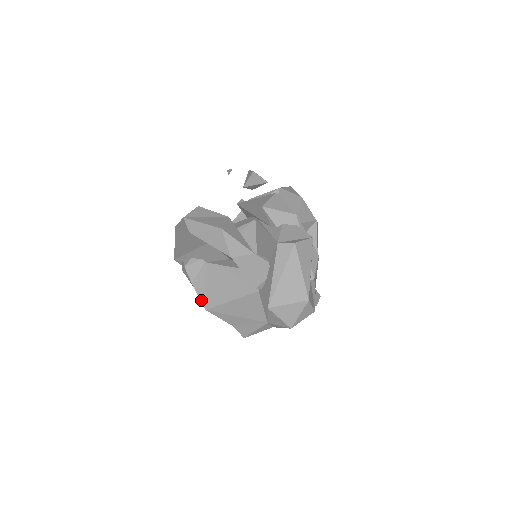
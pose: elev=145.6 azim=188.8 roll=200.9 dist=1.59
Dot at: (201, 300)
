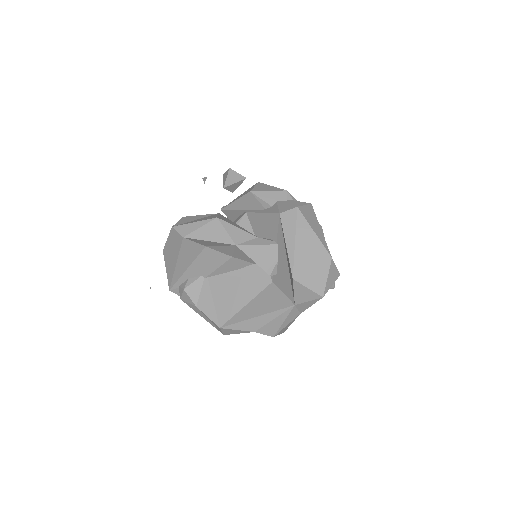
Dot at: (212, 319)
